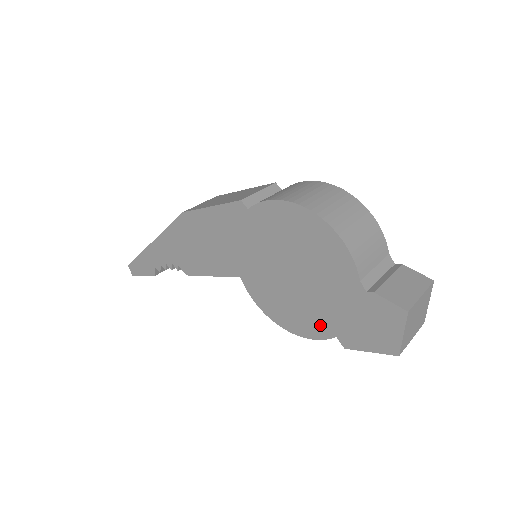
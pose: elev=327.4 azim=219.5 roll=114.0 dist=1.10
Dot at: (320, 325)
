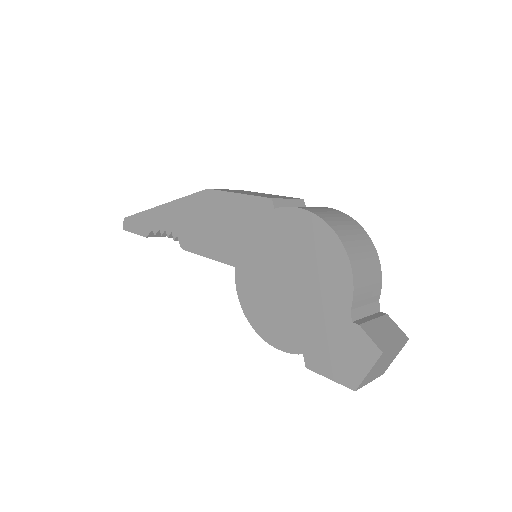
Dot at: (292, 338)
